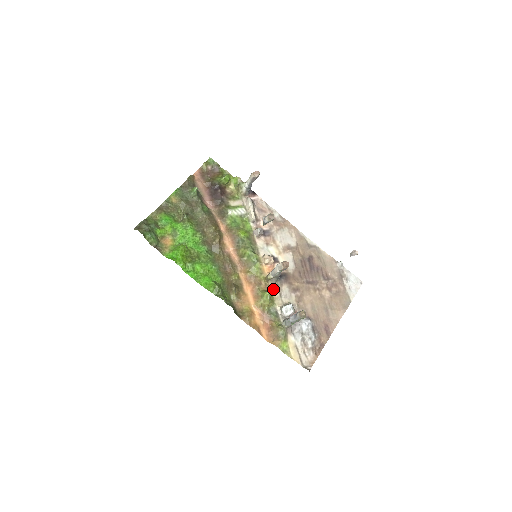
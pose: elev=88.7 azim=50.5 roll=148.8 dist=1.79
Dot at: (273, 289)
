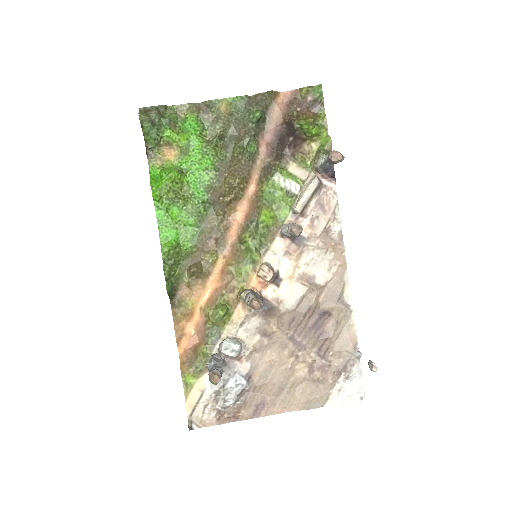
Dot at: (240, 310)
